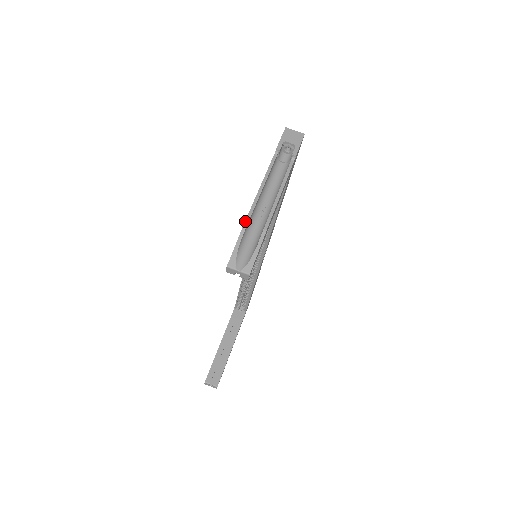
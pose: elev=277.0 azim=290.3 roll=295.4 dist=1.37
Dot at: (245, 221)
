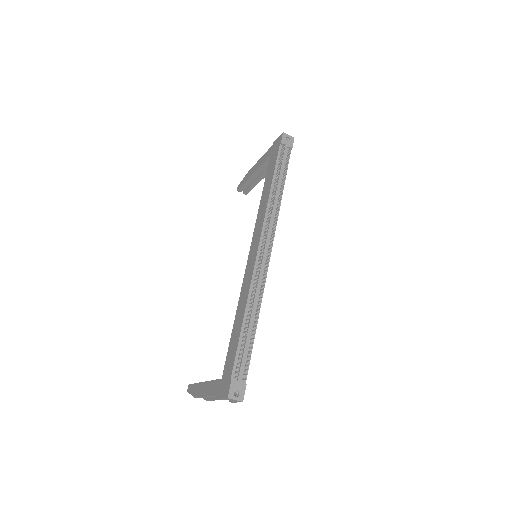
Dot at: occluded
